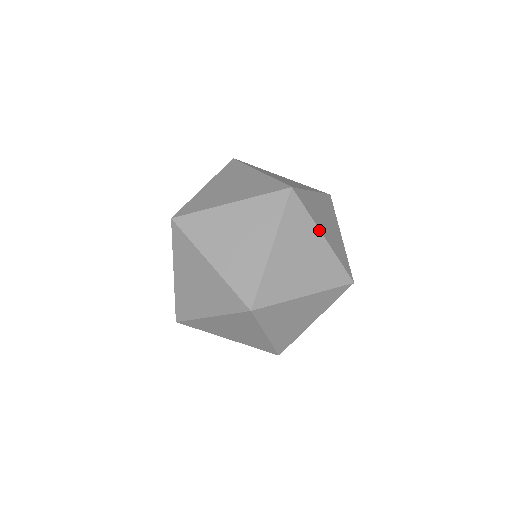
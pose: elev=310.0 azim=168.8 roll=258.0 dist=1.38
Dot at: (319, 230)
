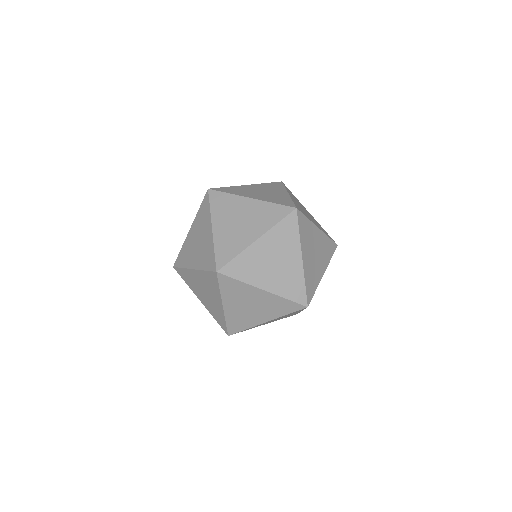
Dot at: (305, 208)
